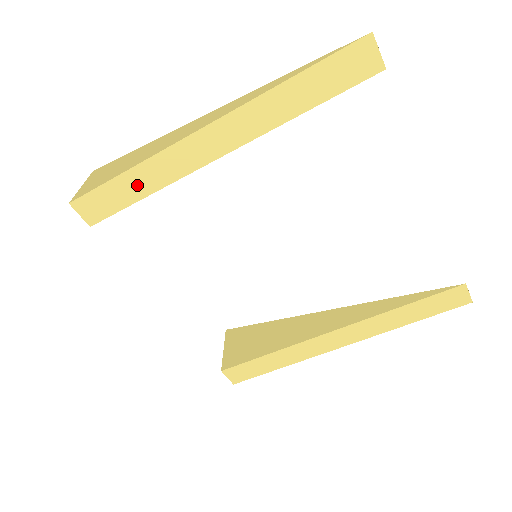
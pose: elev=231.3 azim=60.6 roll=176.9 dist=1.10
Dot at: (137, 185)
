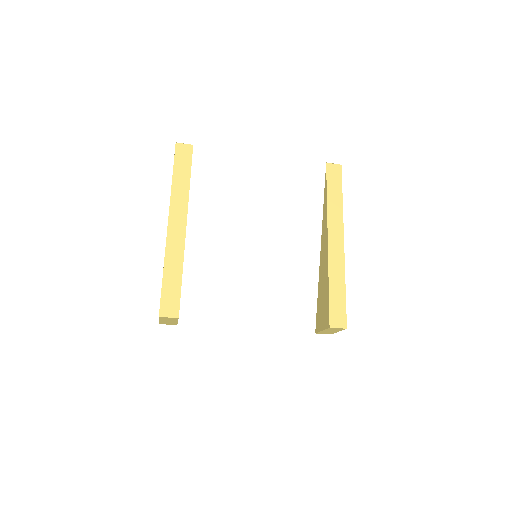
Dot at: (173, 274)
